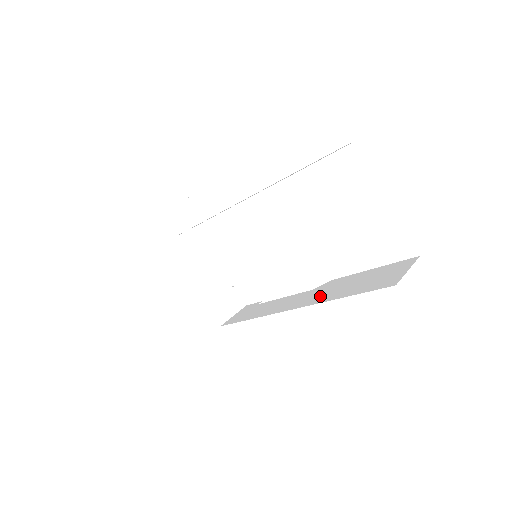
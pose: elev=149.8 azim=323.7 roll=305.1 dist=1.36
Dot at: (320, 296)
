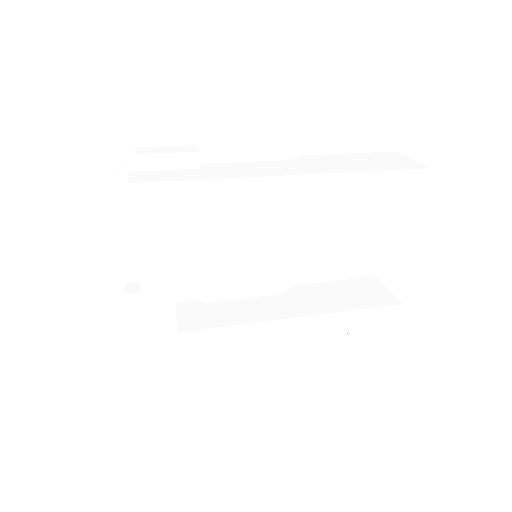
Dot at: (315, 304)
